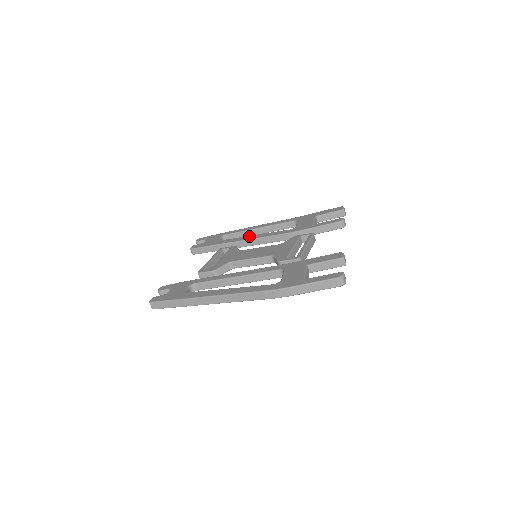
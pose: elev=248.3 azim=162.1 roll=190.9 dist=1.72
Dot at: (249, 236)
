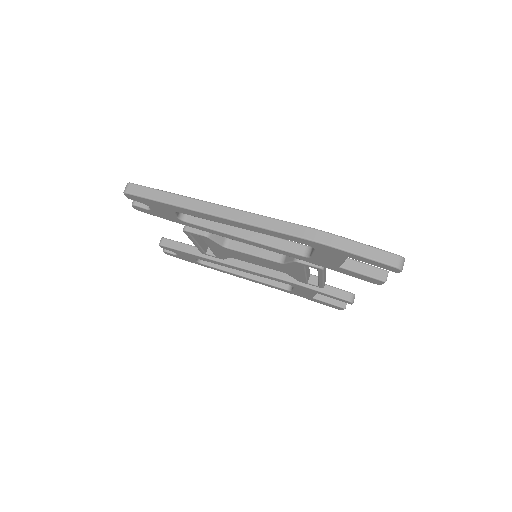
Dot at: occluded
